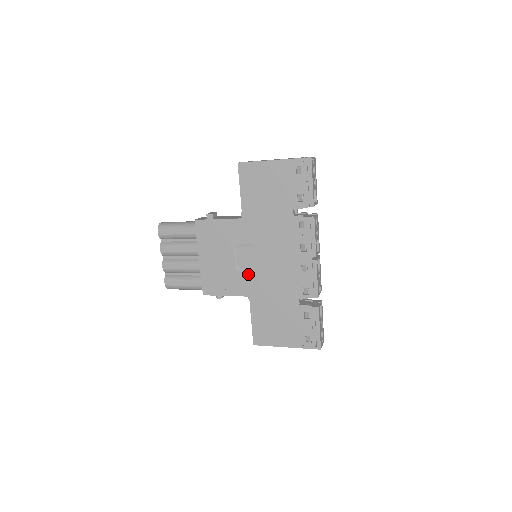
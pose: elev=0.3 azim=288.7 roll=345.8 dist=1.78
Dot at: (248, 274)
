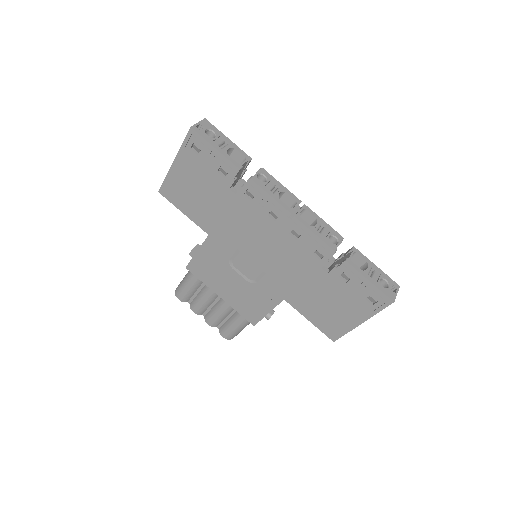
Dot at: (262, 280)
